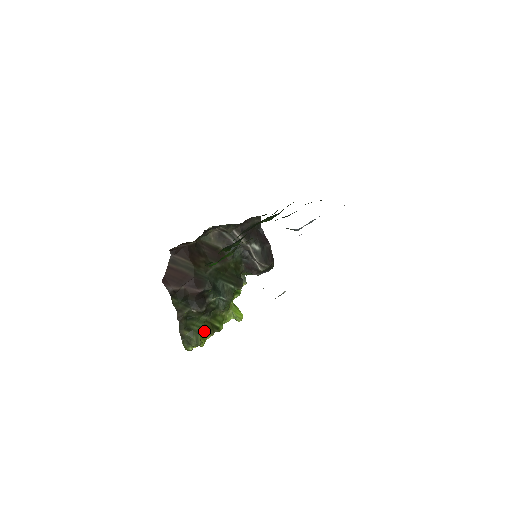
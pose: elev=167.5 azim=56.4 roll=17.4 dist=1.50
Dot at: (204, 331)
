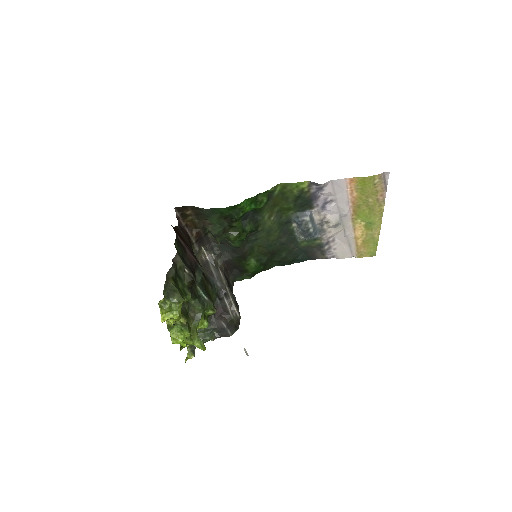
Dot at: occluded
